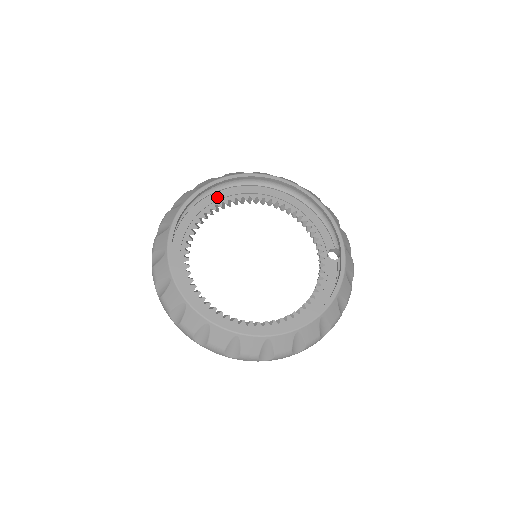
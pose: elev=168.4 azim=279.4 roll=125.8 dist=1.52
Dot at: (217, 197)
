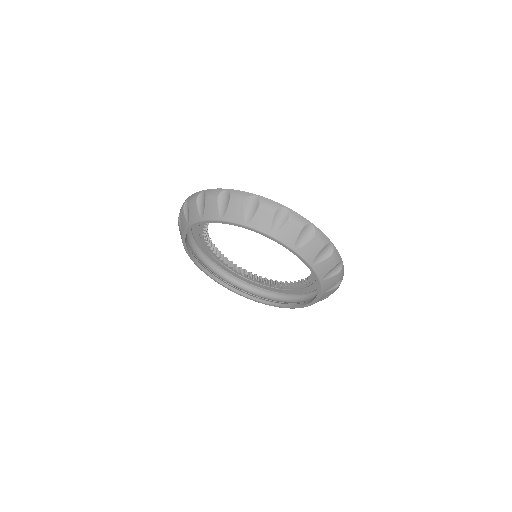
Dot at: occluded
